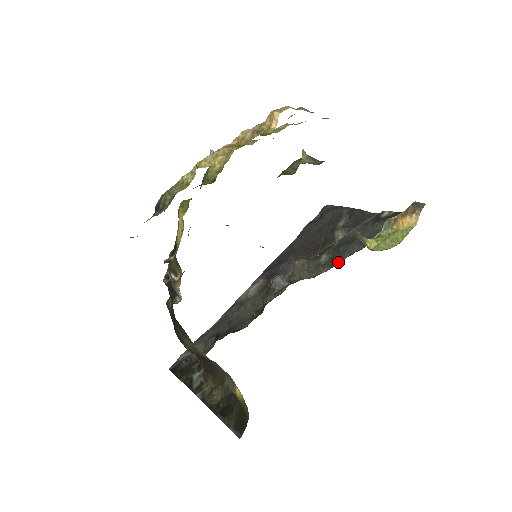
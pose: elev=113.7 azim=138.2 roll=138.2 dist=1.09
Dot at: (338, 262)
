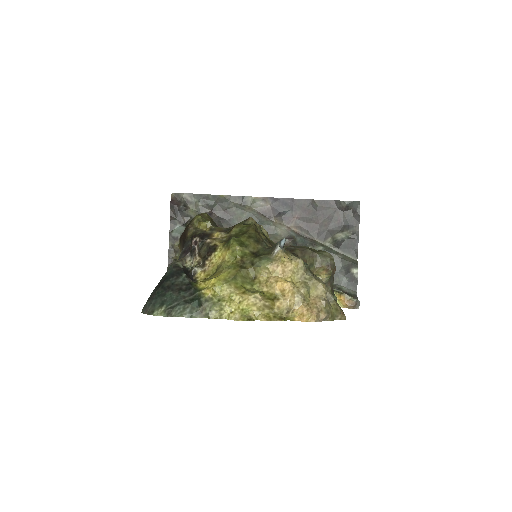
Dot at: occluded
